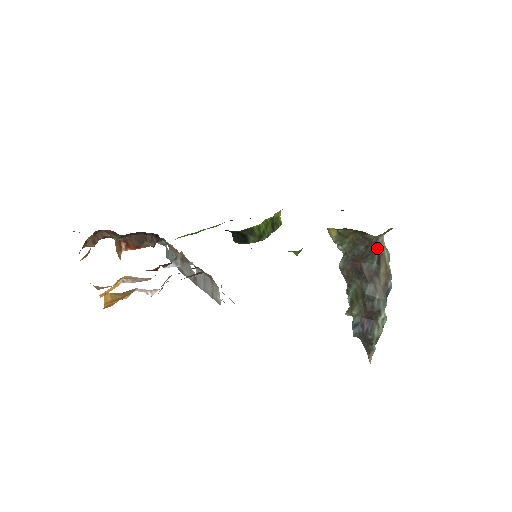
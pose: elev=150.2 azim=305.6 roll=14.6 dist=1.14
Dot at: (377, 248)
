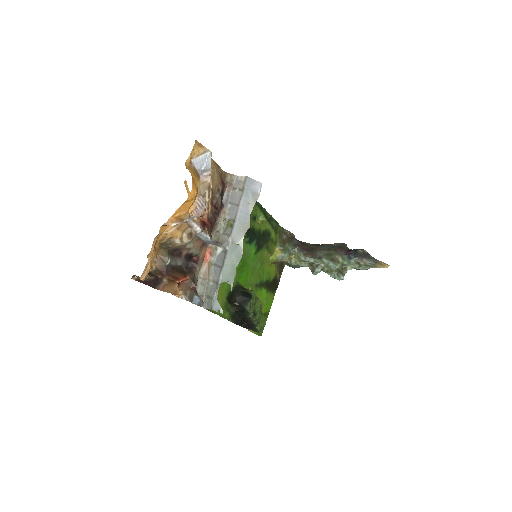
Dot at: occluded
